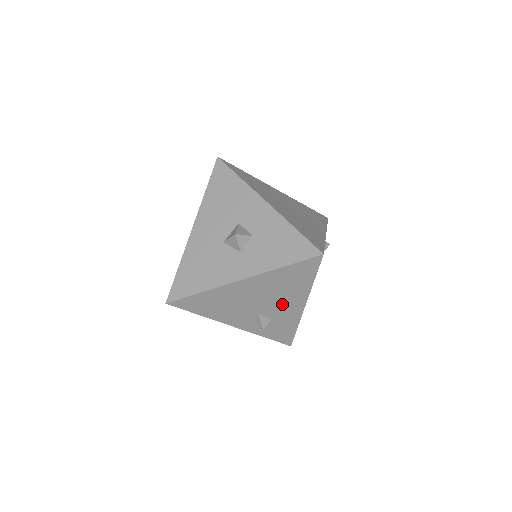
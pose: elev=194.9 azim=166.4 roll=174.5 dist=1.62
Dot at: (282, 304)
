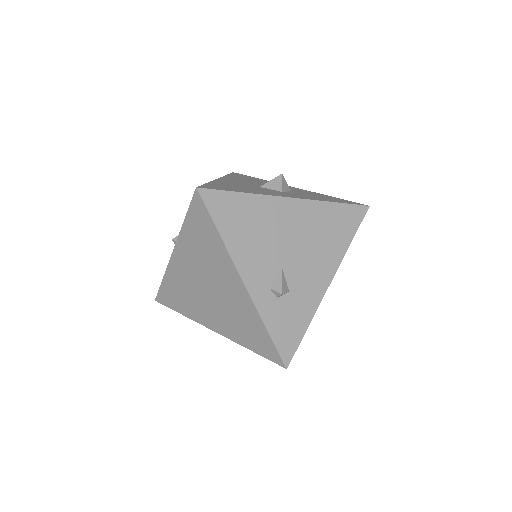
Dot at: (311, 266)
